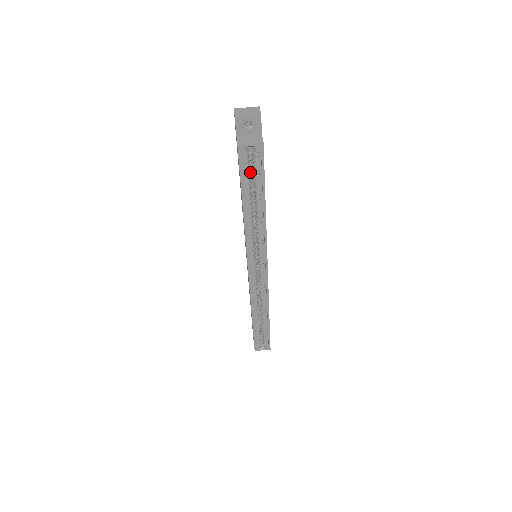
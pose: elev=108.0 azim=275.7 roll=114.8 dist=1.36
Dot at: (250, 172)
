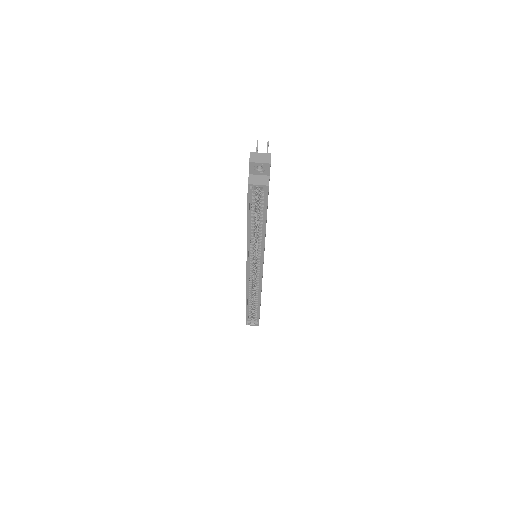
Dot at: (257, 201)
